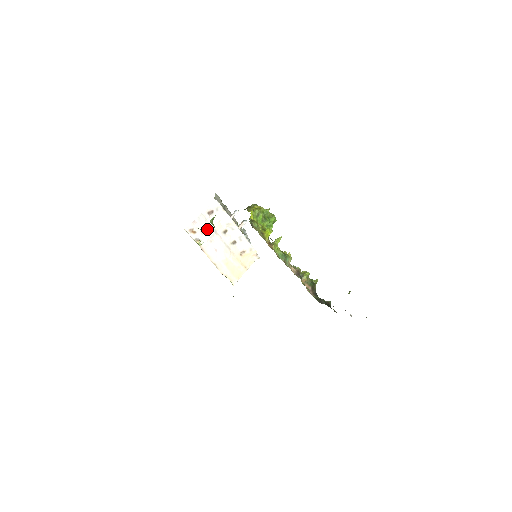
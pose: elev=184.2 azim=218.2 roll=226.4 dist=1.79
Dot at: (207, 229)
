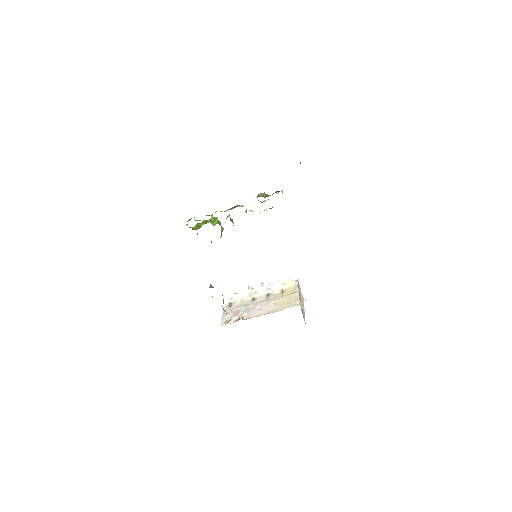
Dot at: (238, 311)
